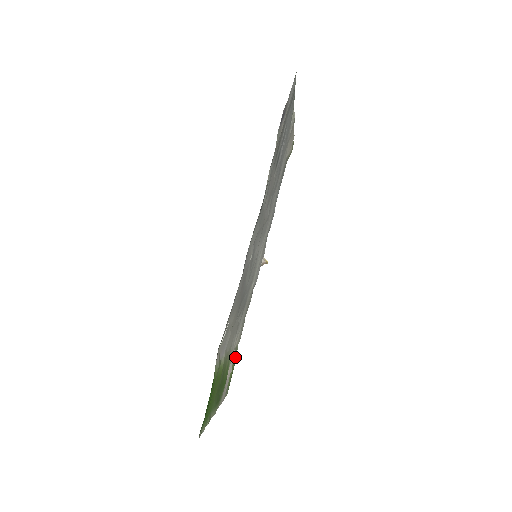
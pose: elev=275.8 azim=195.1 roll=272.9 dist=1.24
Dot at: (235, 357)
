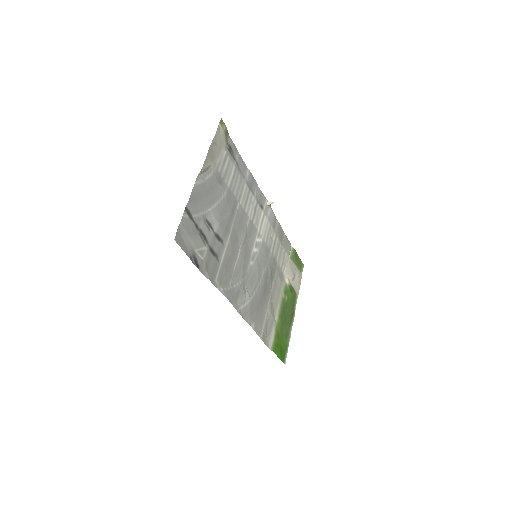
Dot at: (293, 257)
